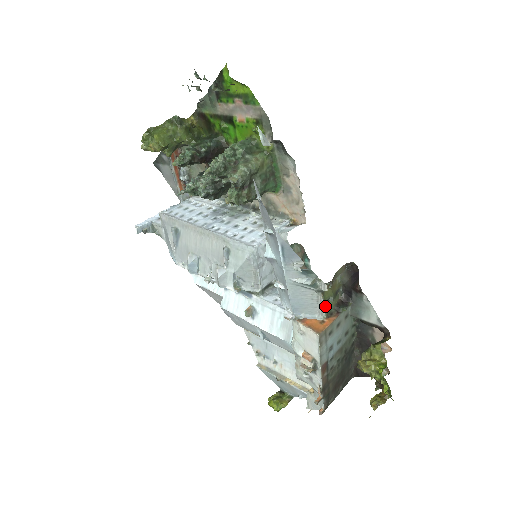
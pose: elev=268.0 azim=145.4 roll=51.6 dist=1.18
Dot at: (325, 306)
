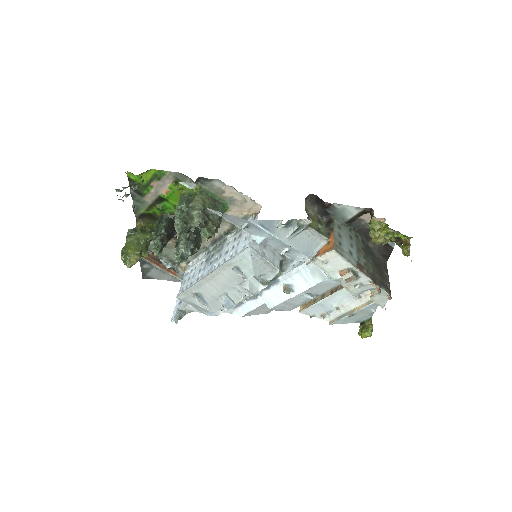
Dot at: (320, 233)
